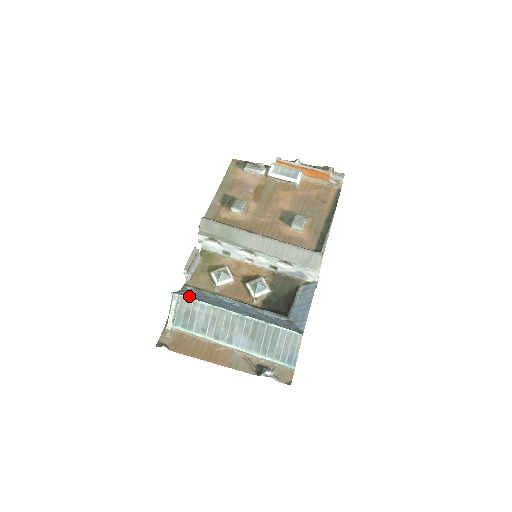
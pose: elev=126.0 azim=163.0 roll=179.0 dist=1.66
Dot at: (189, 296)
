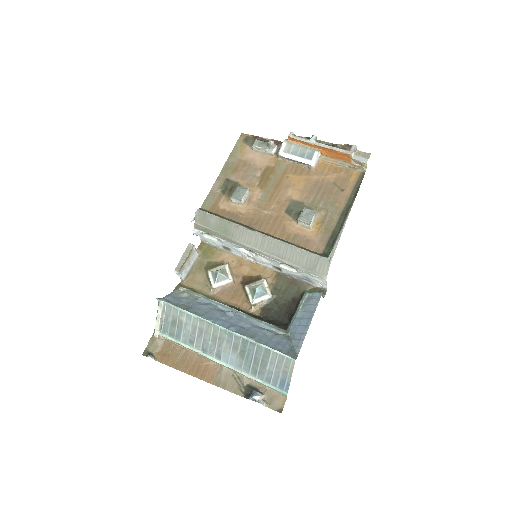
Dot at: (176, 303)
